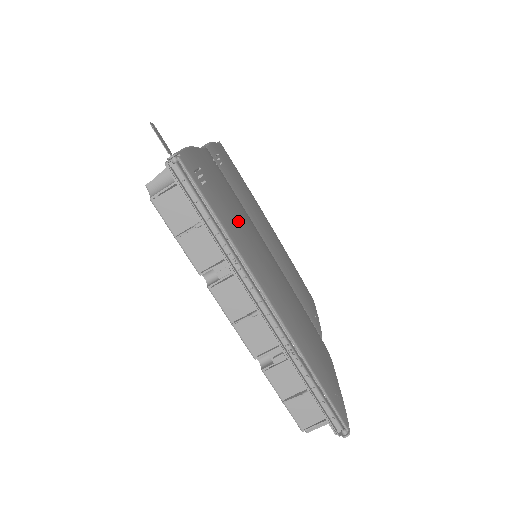
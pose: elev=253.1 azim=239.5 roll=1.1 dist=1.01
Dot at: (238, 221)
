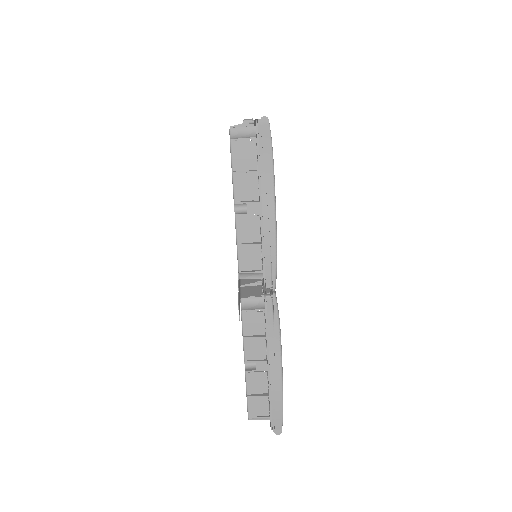
Dot at: occluded
